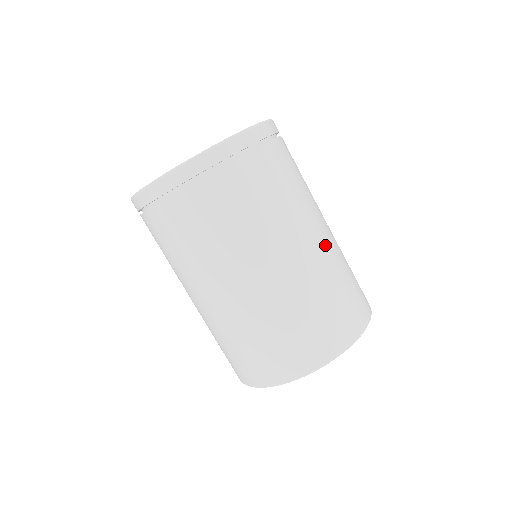
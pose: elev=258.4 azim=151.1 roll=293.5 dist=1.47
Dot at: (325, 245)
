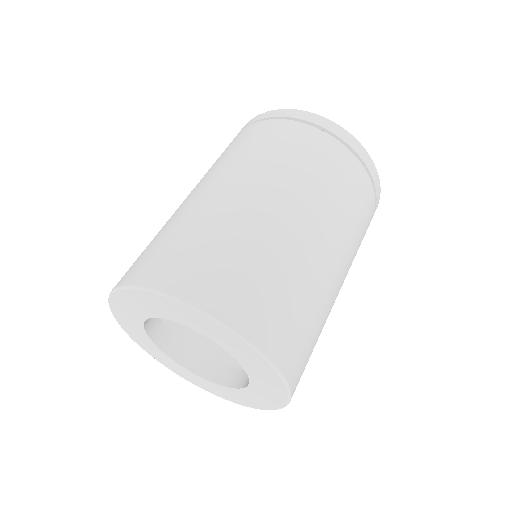
Dot at: (334, 301)
